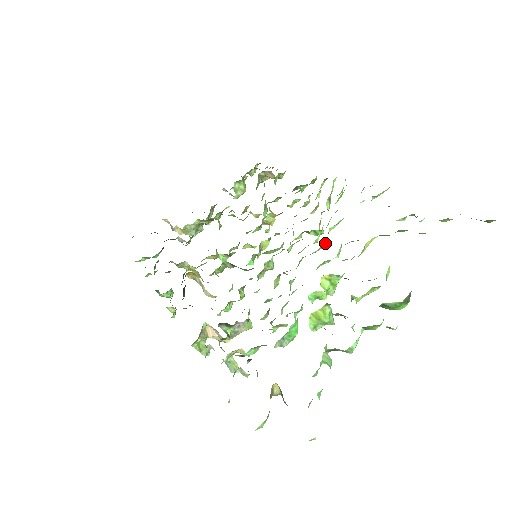
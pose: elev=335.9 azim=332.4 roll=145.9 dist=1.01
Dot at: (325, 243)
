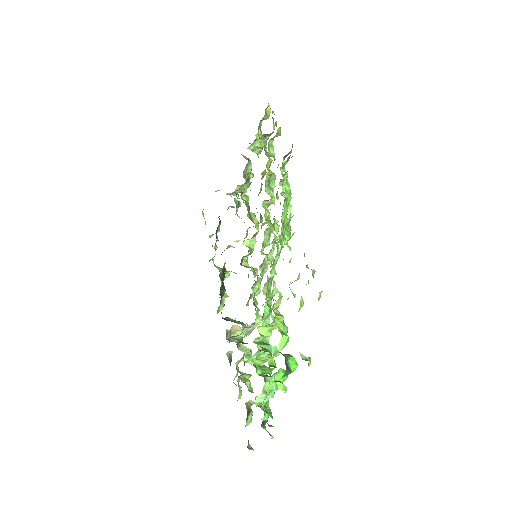
Dot at: occluded
